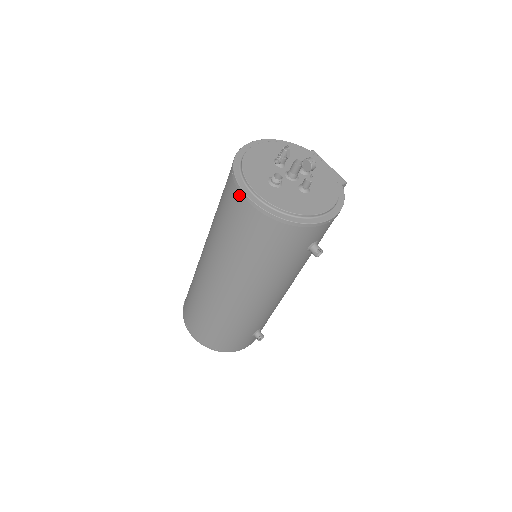
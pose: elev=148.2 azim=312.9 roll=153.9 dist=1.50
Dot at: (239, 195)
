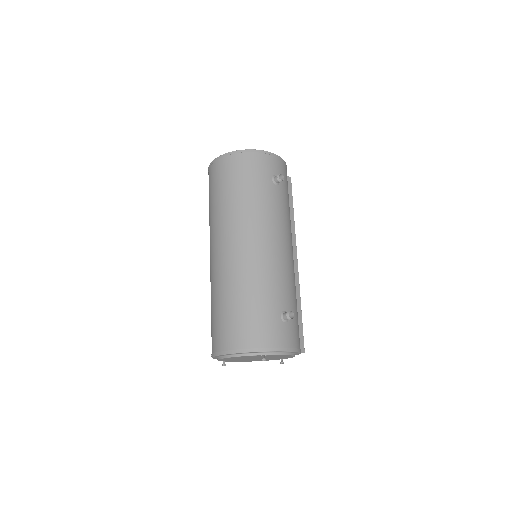
Dot at: (213, 166)
